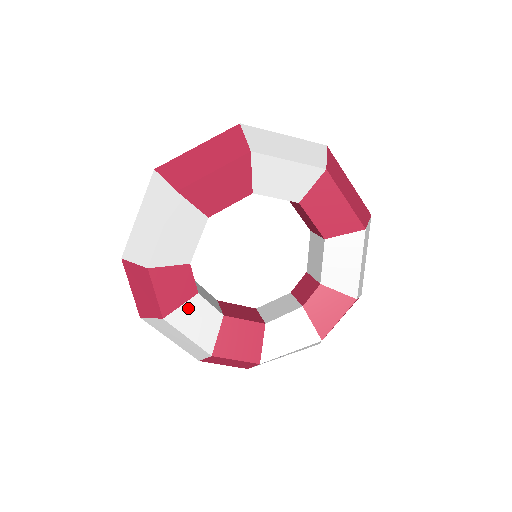
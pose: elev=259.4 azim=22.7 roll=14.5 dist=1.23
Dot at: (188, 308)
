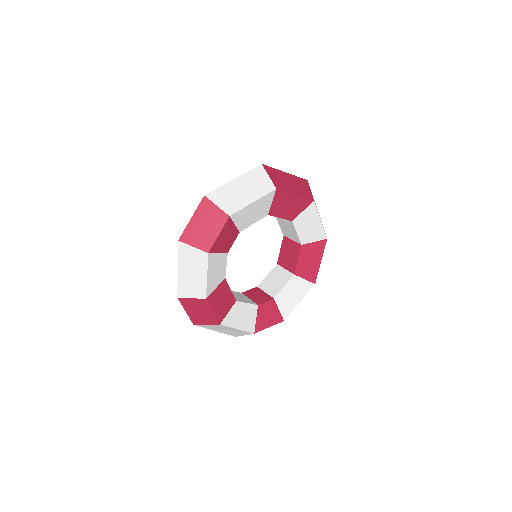
Dot at: (219, 258)
